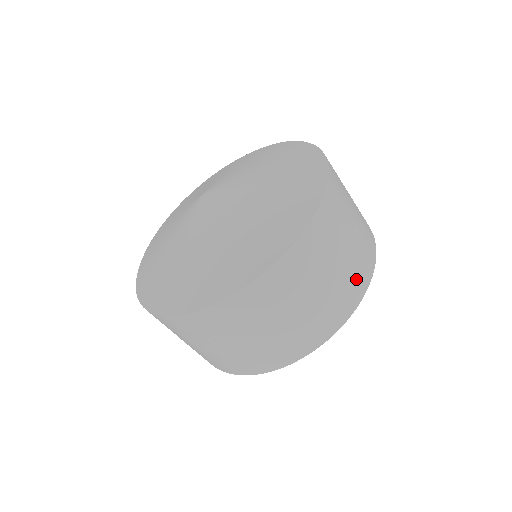
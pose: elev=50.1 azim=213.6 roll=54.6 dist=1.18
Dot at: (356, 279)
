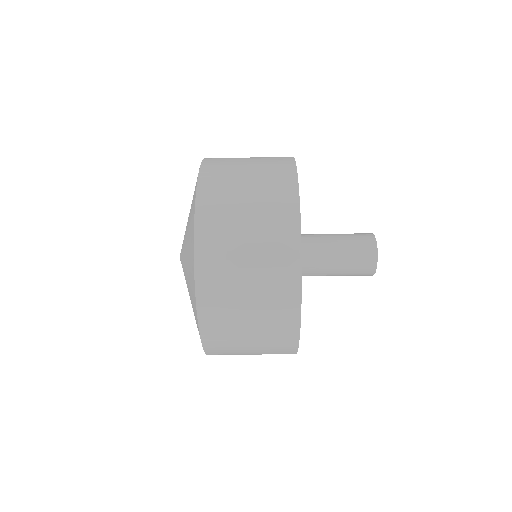
Dot at: (279, 221)
